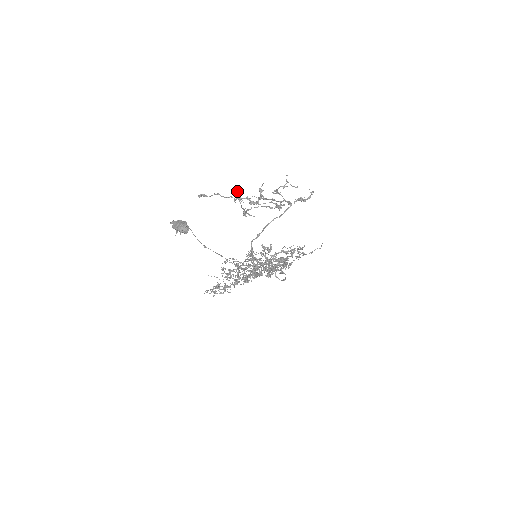
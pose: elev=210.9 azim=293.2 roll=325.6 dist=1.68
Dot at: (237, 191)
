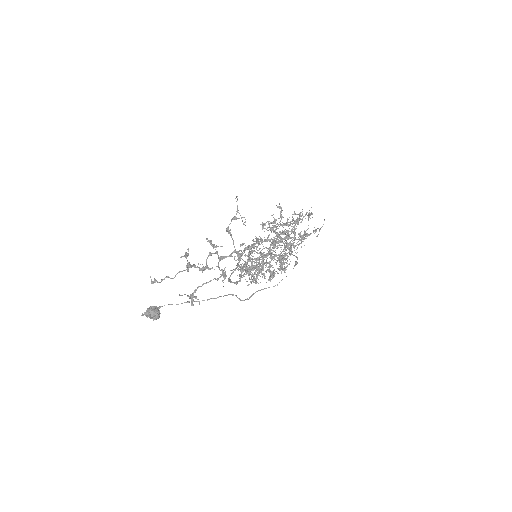
Dot at: (185, 257)
